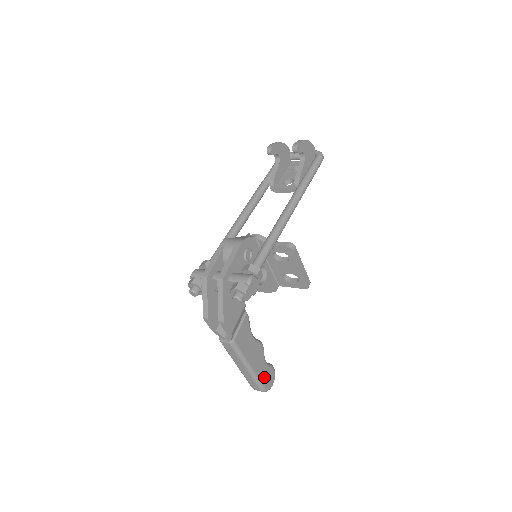
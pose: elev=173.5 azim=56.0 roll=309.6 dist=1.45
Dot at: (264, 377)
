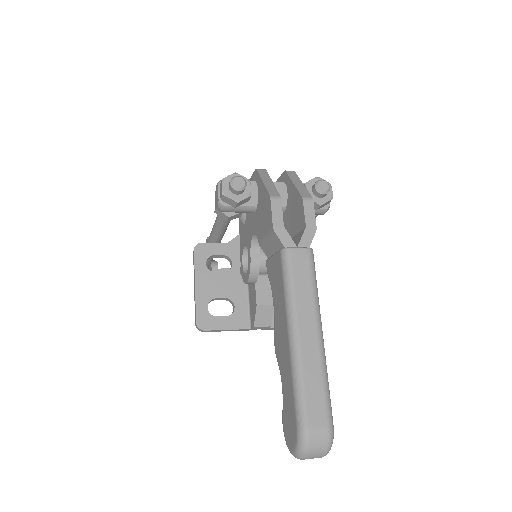
Dot at: occluded
